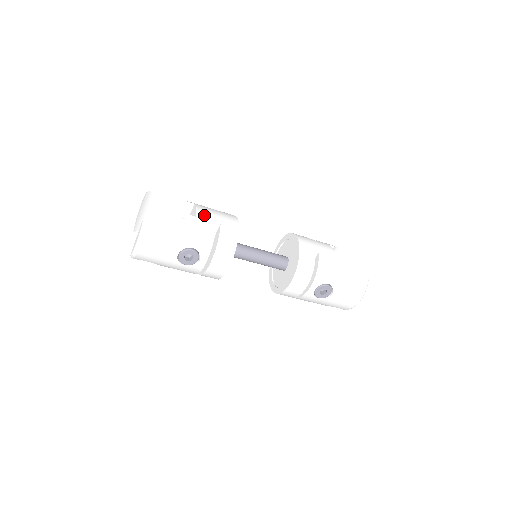
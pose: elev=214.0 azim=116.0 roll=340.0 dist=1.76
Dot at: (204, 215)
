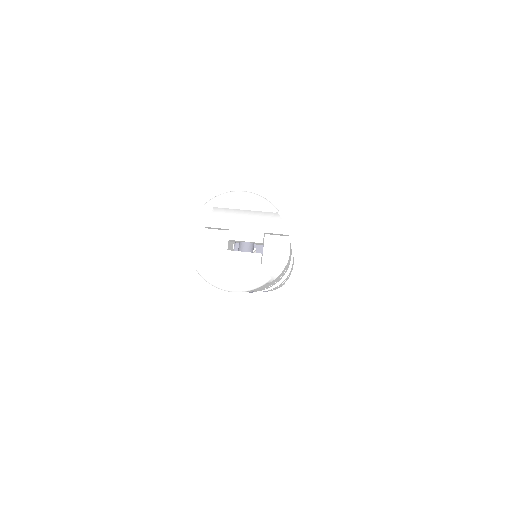
Dot at: occluded
